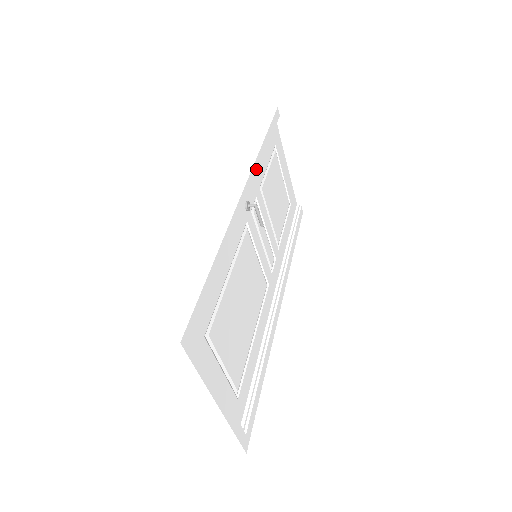
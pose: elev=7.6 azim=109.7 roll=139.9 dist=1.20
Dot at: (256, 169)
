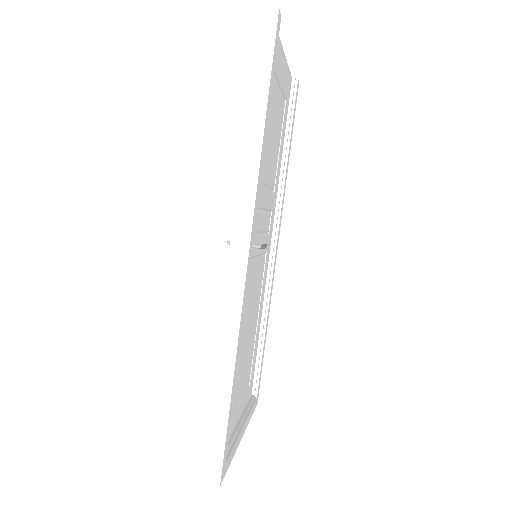
Dot at: (257, 195)
